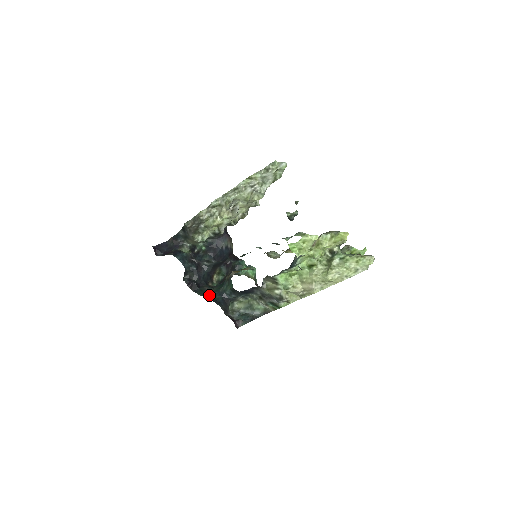
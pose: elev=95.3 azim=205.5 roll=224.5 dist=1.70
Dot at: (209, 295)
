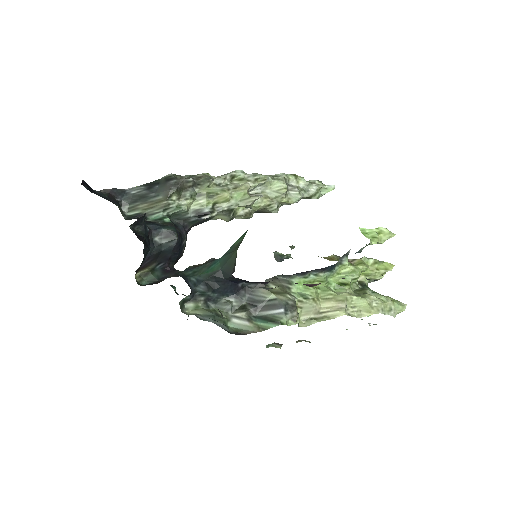
Dot at: occluded
